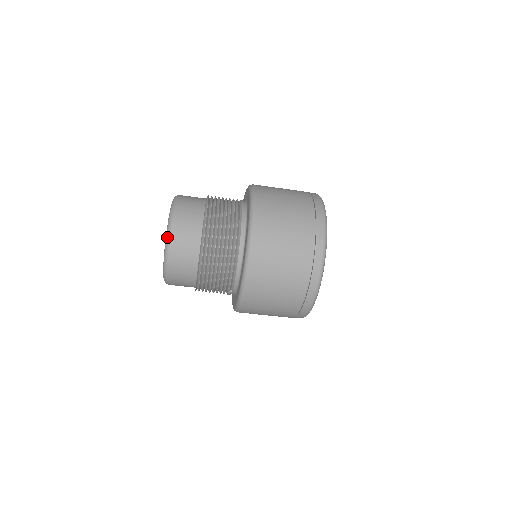
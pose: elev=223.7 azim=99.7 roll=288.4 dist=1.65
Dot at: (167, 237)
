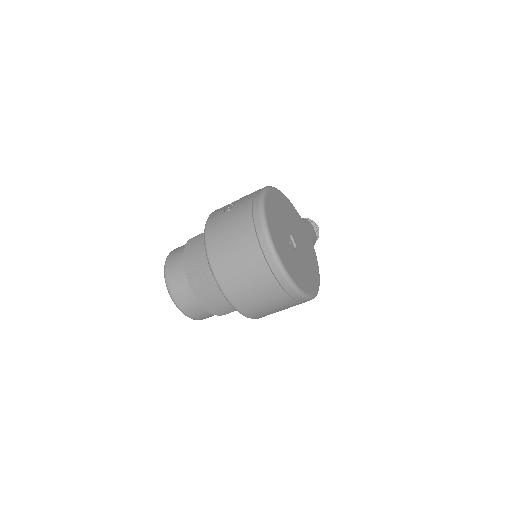
Dot at: occluded
